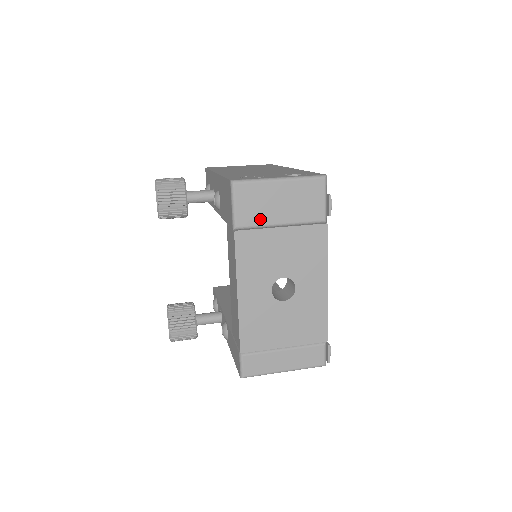
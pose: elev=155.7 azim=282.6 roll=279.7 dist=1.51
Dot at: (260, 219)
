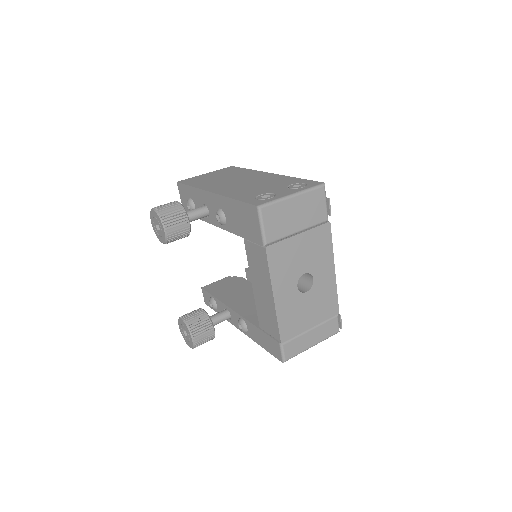
Dot at: (283, 232)
